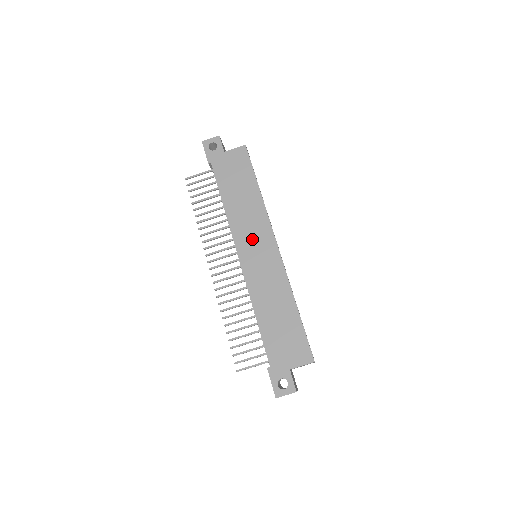
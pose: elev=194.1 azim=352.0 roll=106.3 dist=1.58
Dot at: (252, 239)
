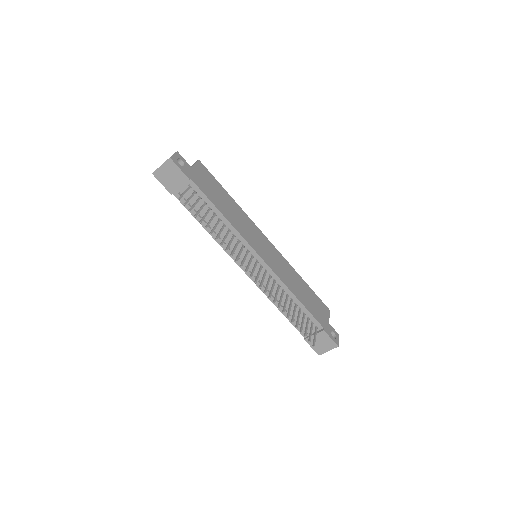
Dot at: (256, 240)
